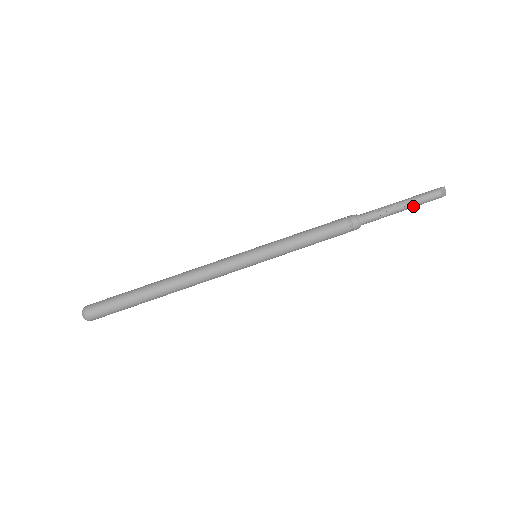
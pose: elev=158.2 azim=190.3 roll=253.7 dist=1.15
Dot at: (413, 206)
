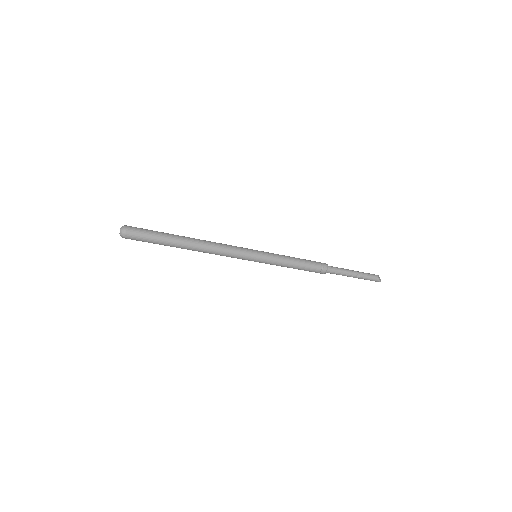
Dot at: (361, 275)
